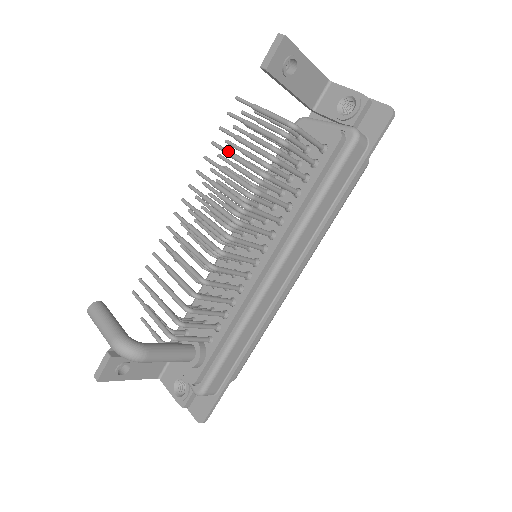
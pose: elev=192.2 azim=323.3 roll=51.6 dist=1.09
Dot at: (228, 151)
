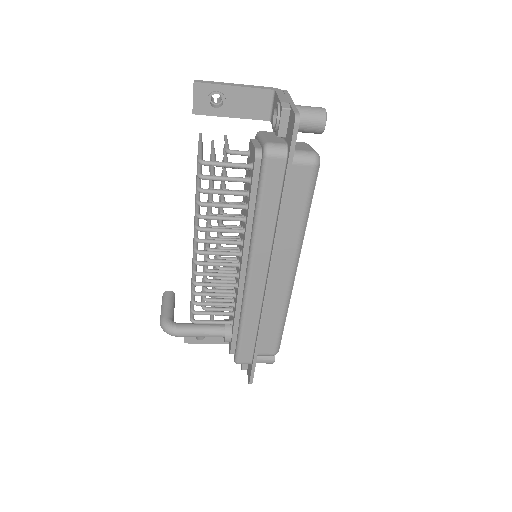
Dot at: occluded
